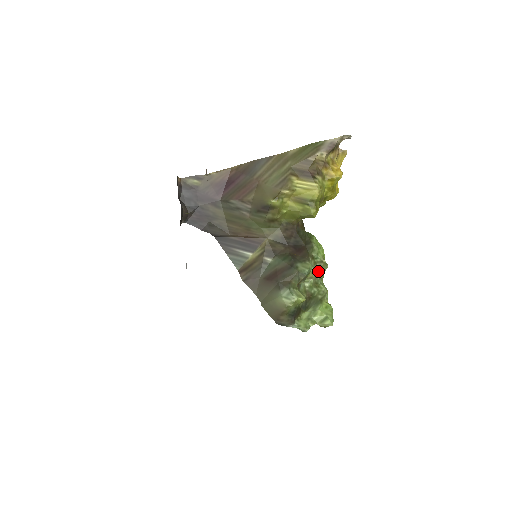
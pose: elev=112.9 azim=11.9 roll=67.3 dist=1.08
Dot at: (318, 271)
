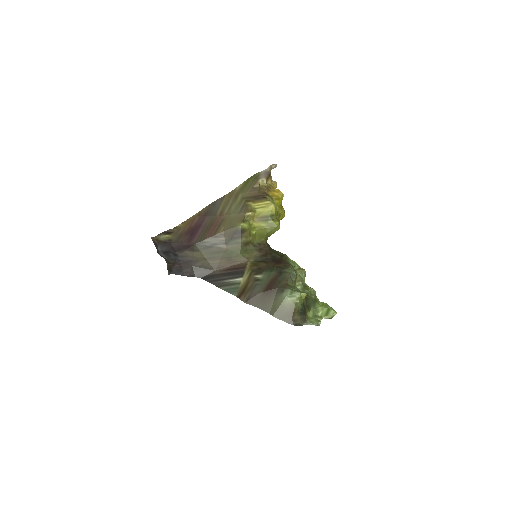
Dot at: (301, 277)
